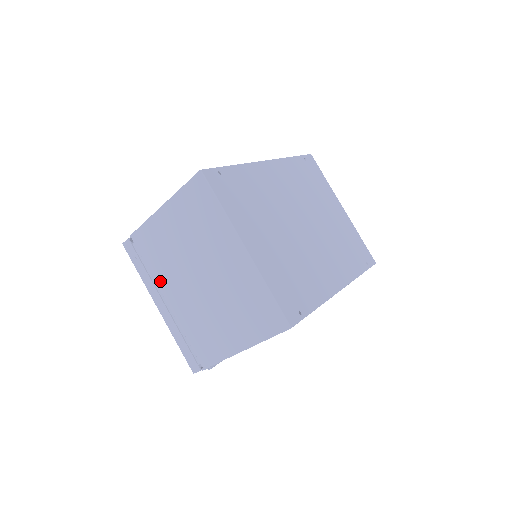
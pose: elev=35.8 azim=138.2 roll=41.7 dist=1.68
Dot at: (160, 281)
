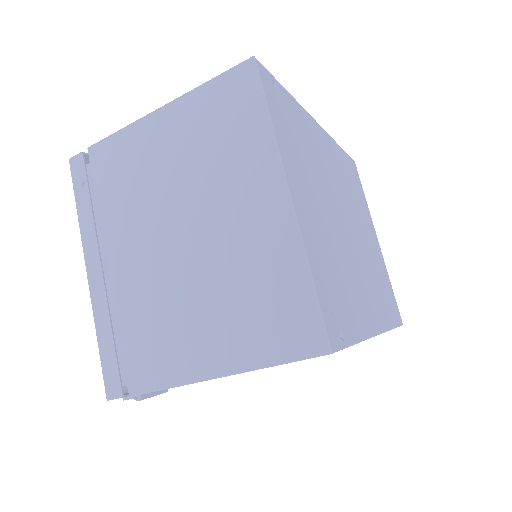
Dot at: (110, 228)
